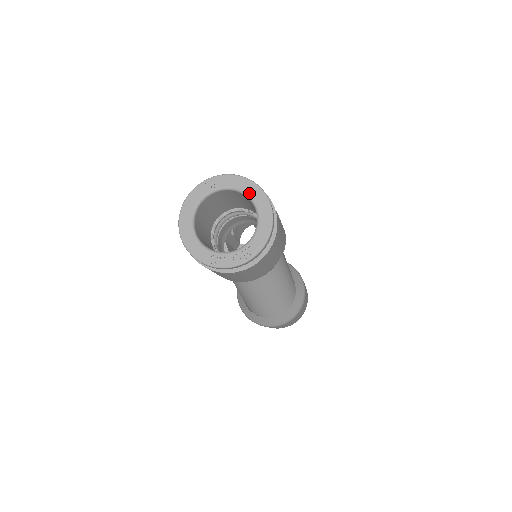
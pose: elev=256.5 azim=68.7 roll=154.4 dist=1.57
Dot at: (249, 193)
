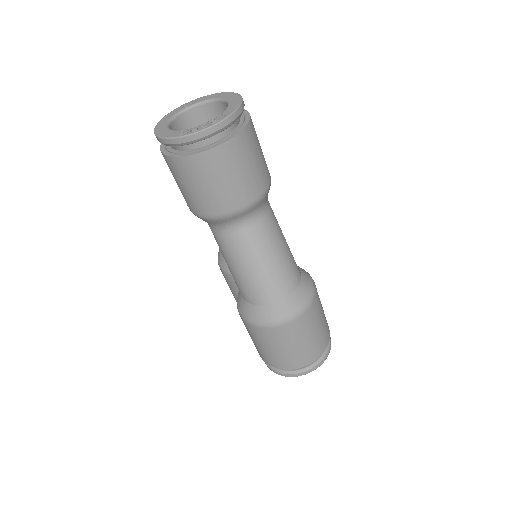
Dot at: (222, 97)
